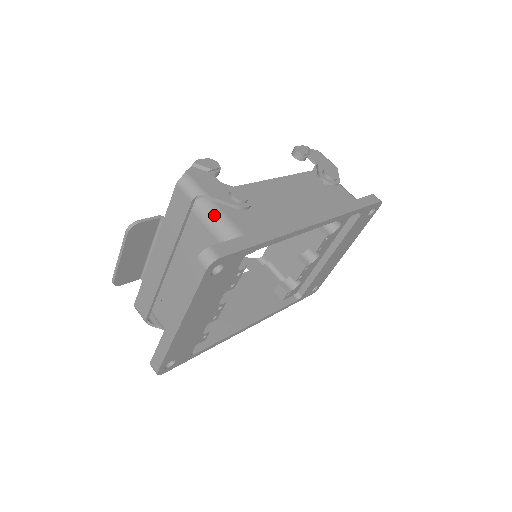
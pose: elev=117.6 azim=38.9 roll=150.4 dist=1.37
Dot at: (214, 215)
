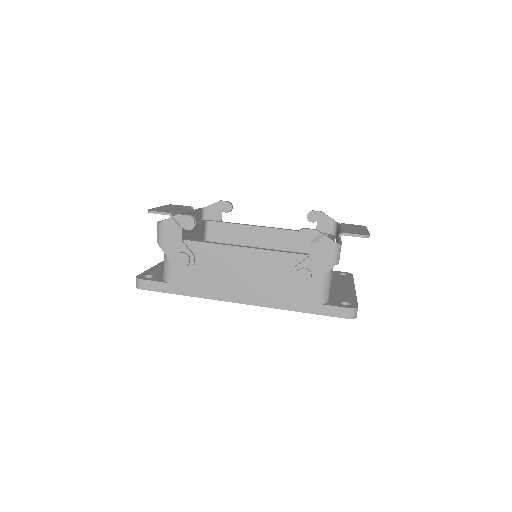
Dot at: (166, 257)
